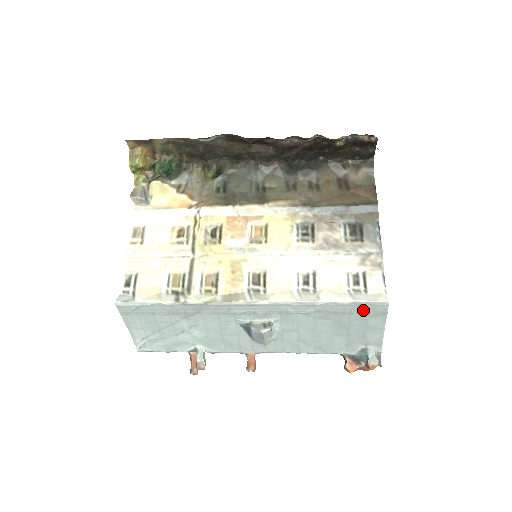
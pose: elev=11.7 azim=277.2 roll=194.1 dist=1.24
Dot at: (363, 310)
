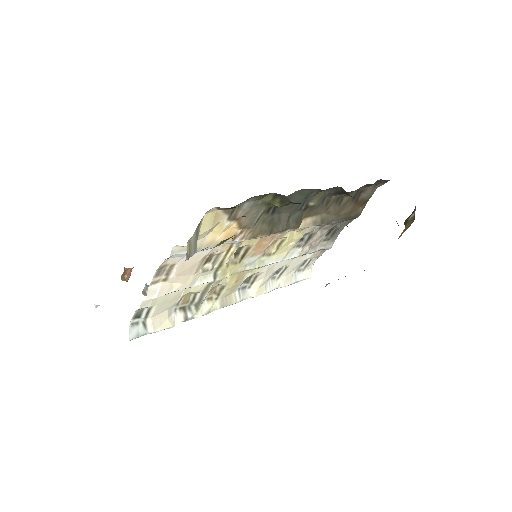
Dot at: occluded
